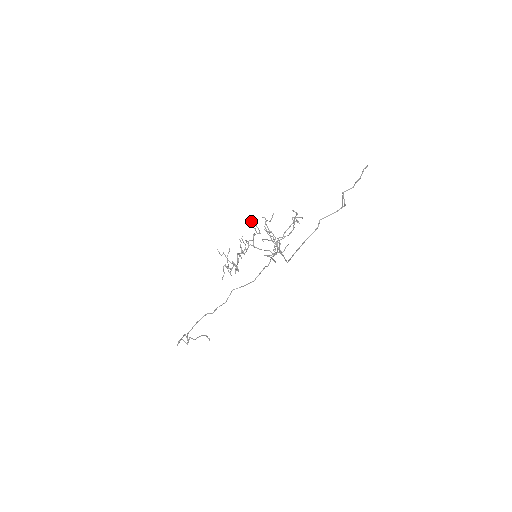
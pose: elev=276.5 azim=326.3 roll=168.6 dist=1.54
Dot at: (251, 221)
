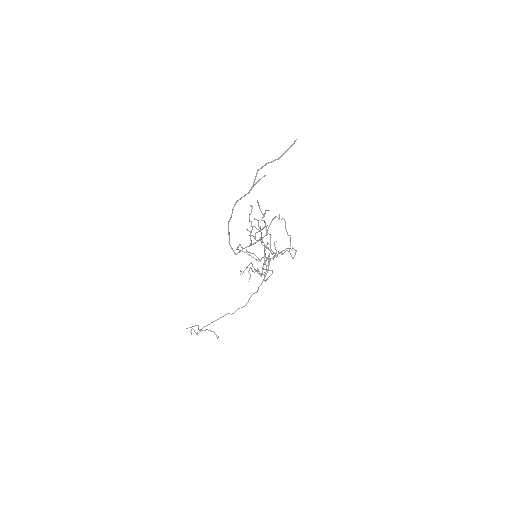
Dot at: (254, 218)
